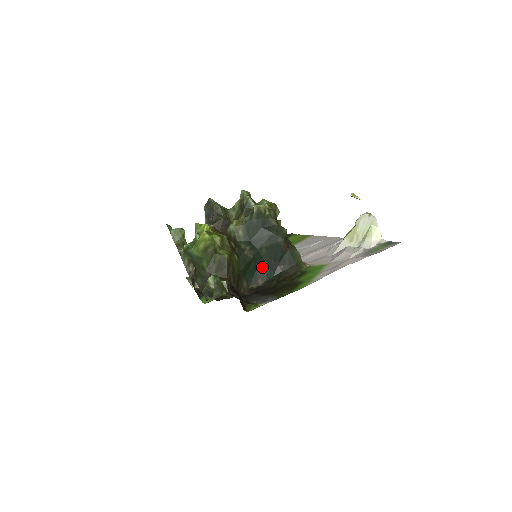
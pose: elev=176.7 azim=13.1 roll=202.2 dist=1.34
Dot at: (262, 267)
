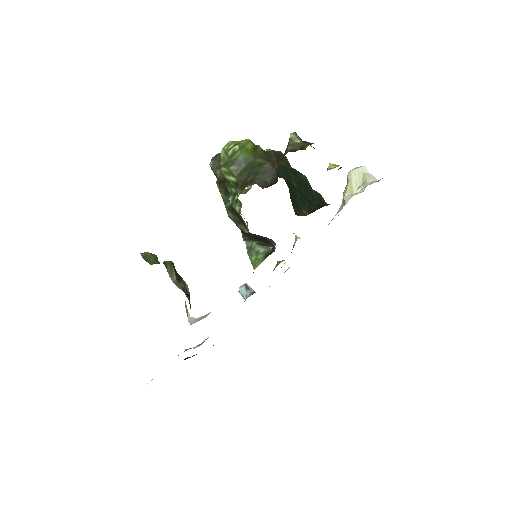
Dot at: (300, 199)
